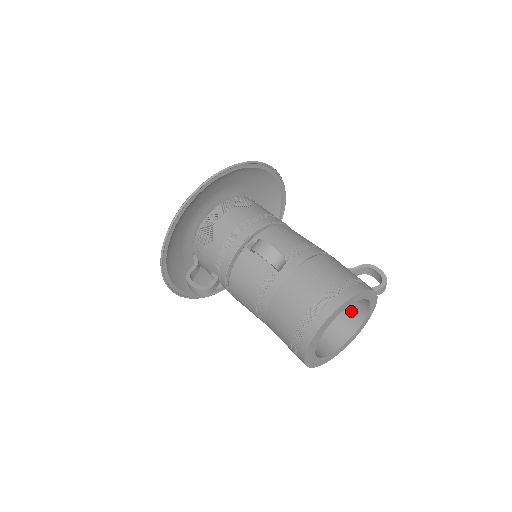
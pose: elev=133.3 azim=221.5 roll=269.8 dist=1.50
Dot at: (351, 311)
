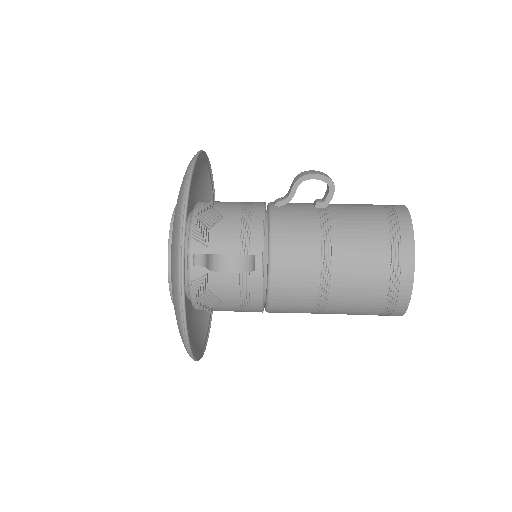
Dot at: occluded
